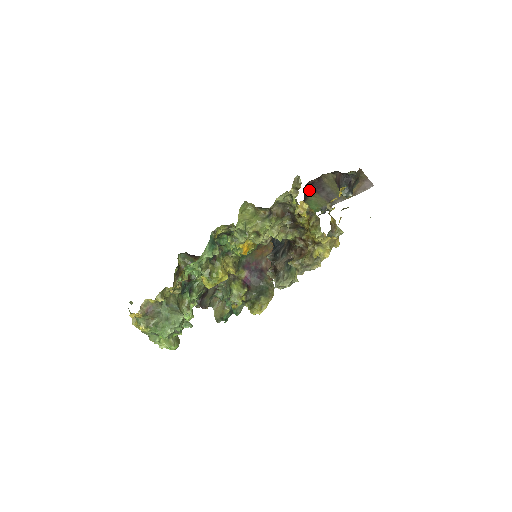
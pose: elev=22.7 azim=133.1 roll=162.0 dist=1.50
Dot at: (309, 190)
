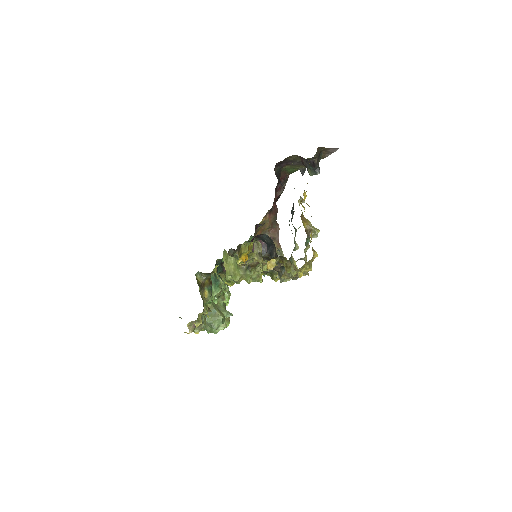
Dot at: (280, 167)
